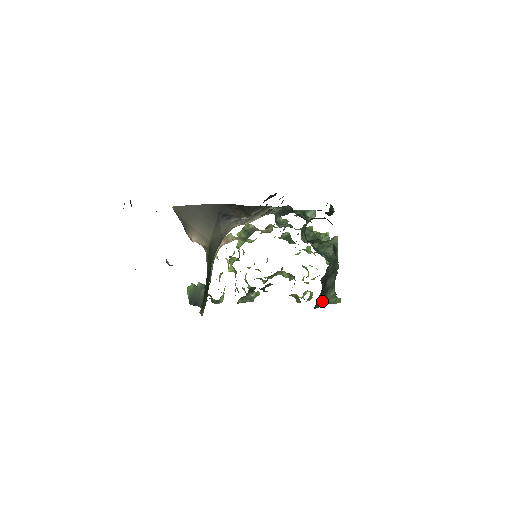
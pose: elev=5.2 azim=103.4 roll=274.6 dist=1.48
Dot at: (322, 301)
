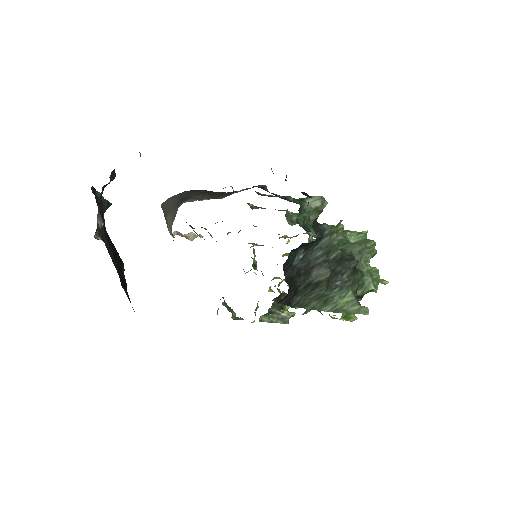
Dot at: (322, 303)
